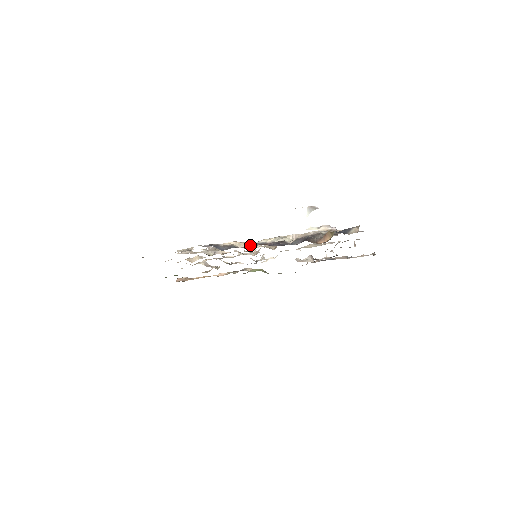
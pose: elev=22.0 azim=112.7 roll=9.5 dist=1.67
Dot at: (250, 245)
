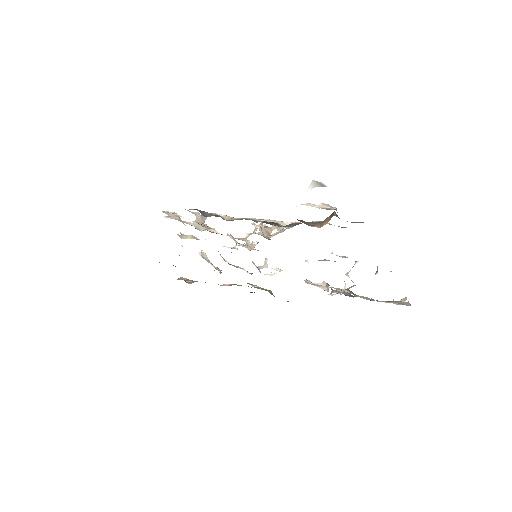
Dot at: (237, 219)
